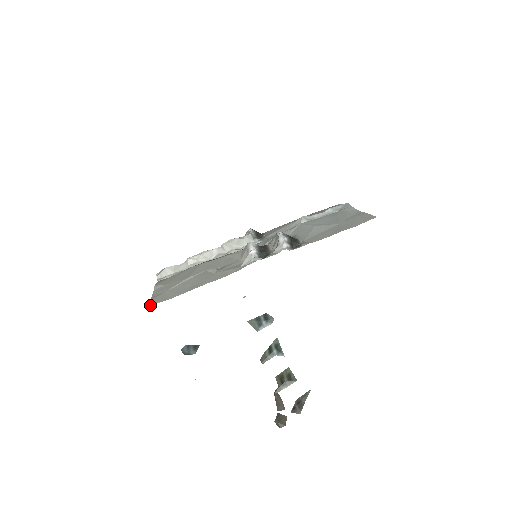
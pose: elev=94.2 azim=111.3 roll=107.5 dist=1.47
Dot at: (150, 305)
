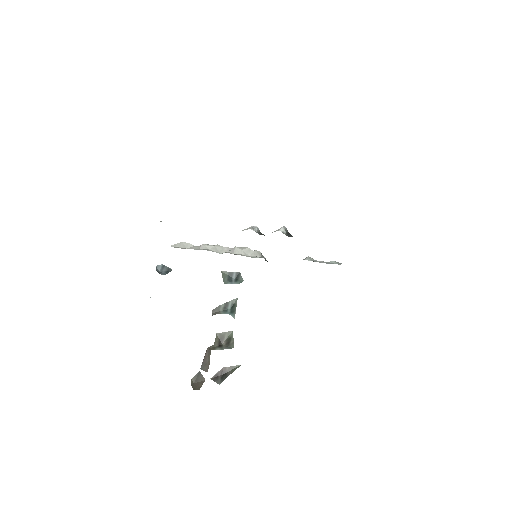
Dot at: occluded
